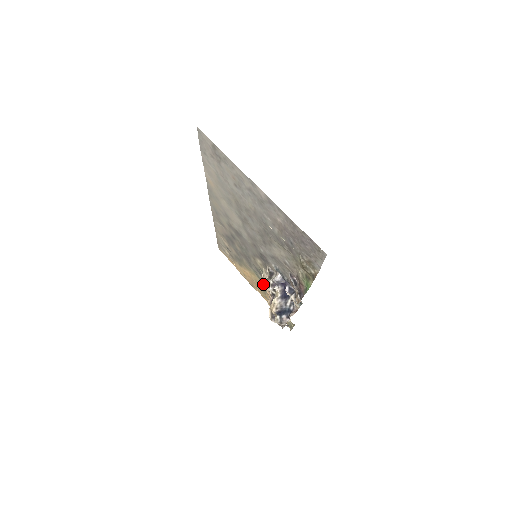
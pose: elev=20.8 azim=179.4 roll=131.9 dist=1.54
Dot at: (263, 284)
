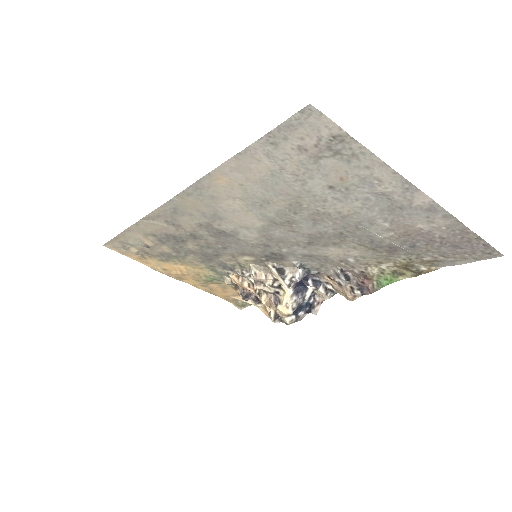
Dot at: (218, 276)
